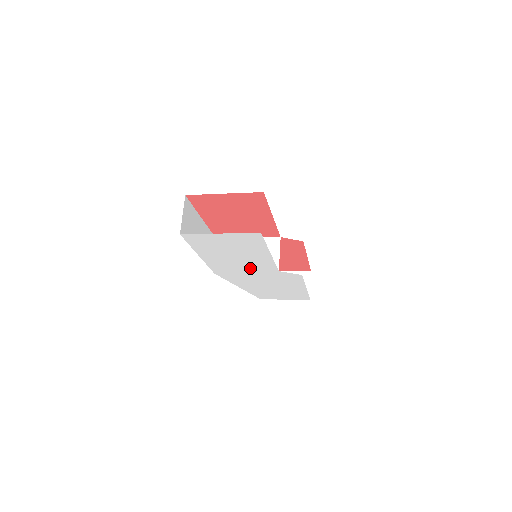
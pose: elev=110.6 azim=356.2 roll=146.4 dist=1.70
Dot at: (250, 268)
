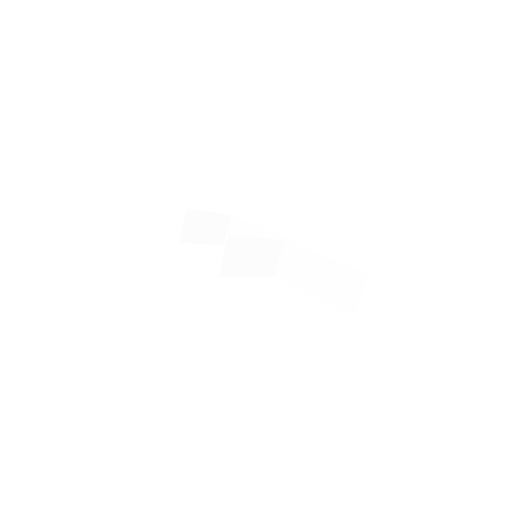
Dot at: occluded
